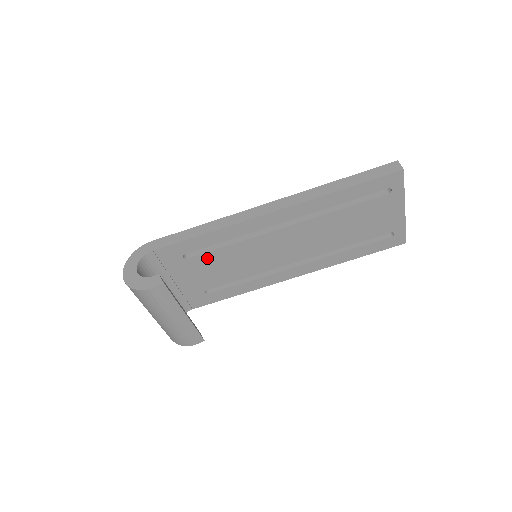
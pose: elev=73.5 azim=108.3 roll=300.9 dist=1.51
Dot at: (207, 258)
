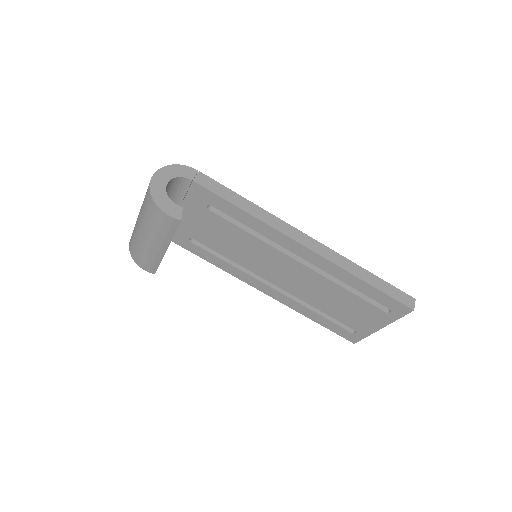
Dot at: (223, 223)
